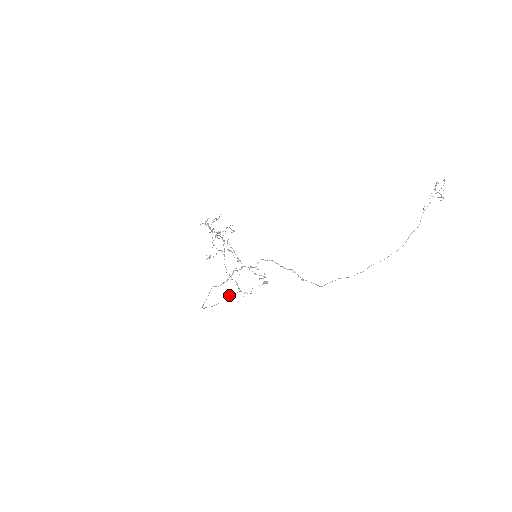
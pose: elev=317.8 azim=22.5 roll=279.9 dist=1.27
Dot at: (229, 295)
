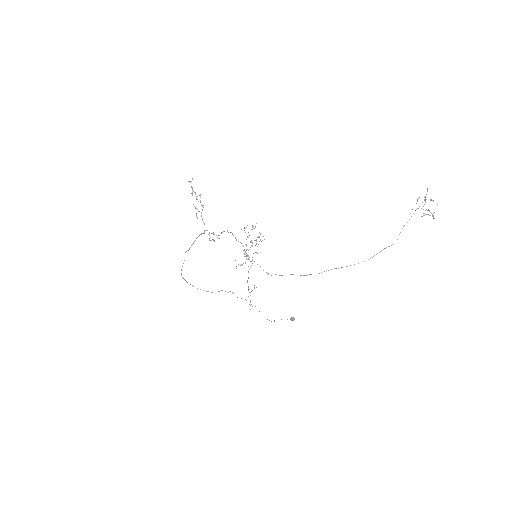
Dot at: occluded
